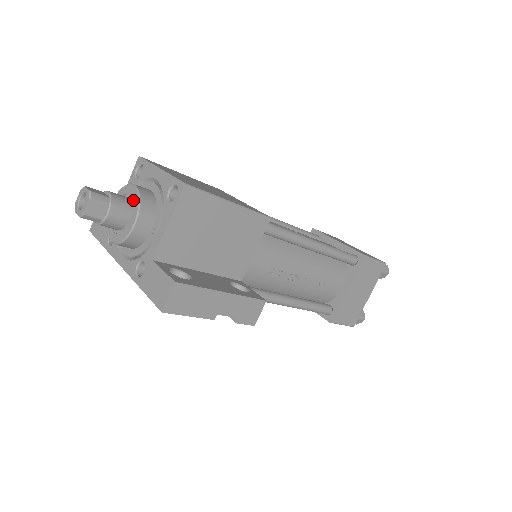
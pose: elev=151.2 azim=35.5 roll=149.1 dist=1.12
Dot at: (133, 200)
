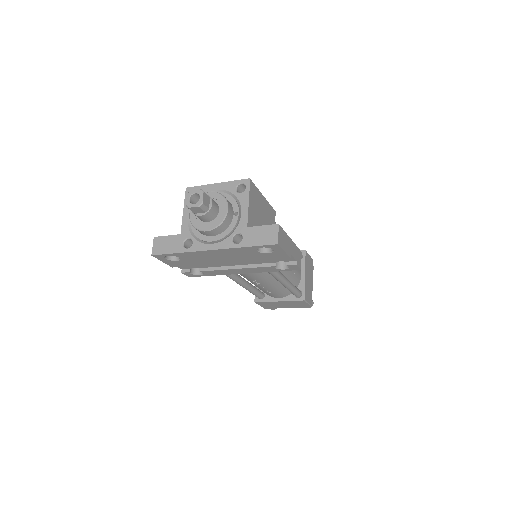
Dot at: (216, 198)
